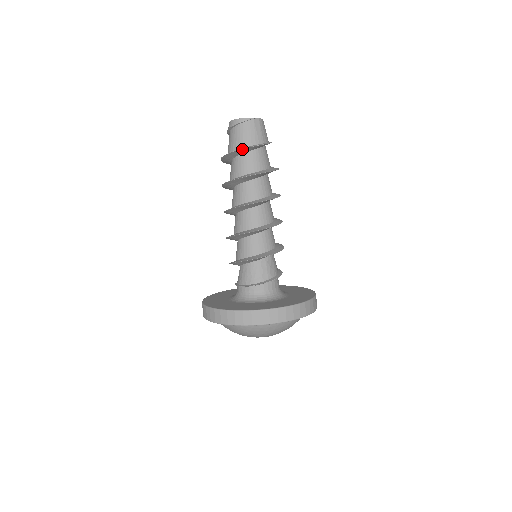
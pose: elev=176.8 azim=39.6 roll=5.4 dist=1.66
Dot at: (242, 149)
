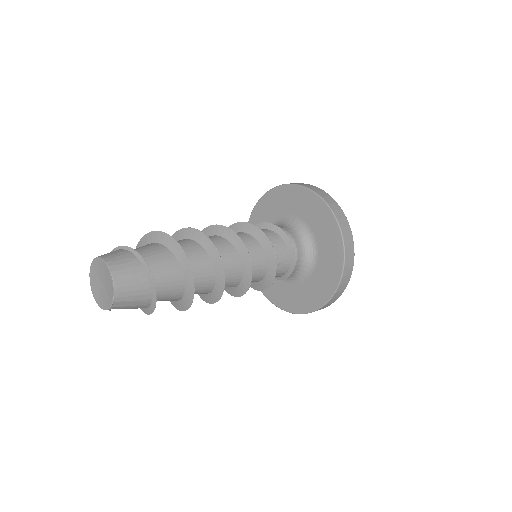
Dot at: (145, 313)
